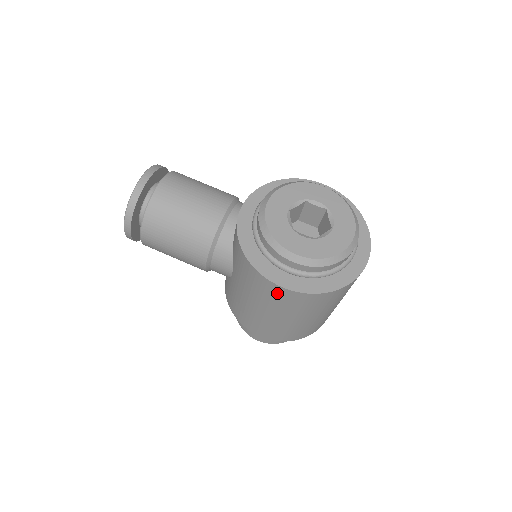
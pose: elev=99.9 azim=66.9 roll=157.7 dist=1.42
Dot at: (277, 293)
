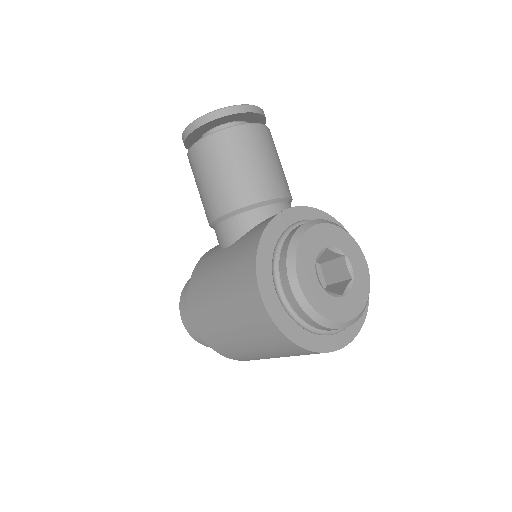
Dot at: (250, 296)
